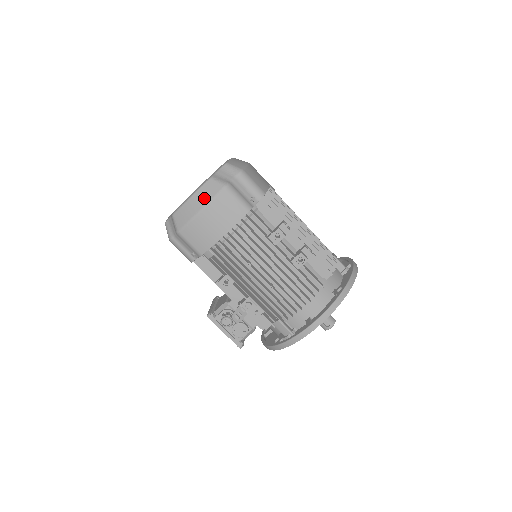
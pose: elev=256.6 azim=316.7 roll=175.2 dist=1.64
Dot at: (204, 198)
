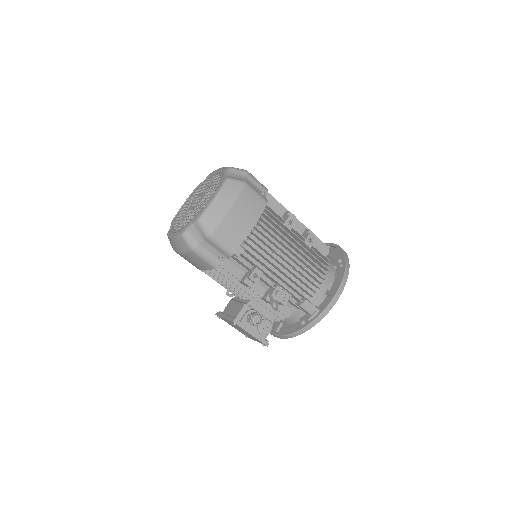
Dot at: (229, 196)
